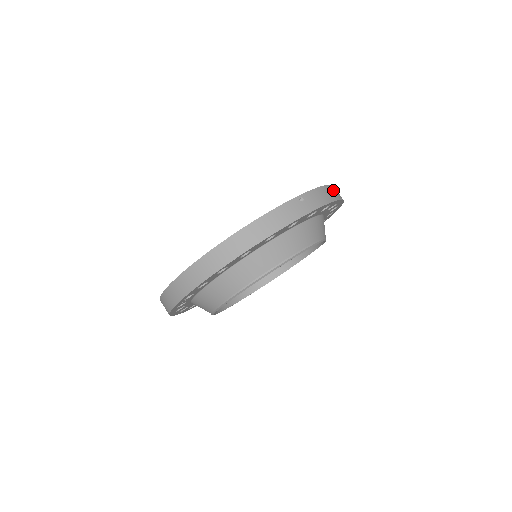
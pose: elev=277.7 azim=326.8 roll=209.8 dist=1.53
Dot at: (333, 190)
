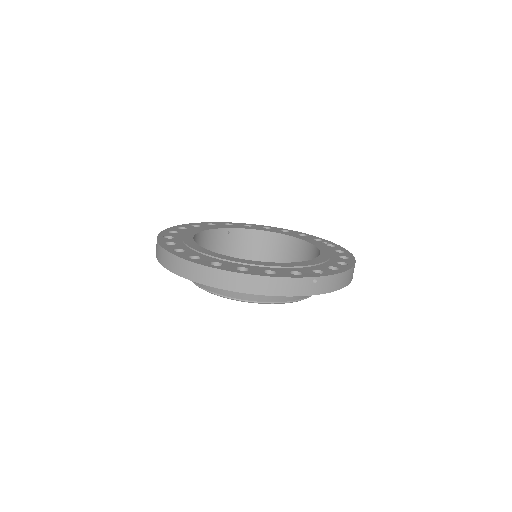
Dot at: (349, 275)
